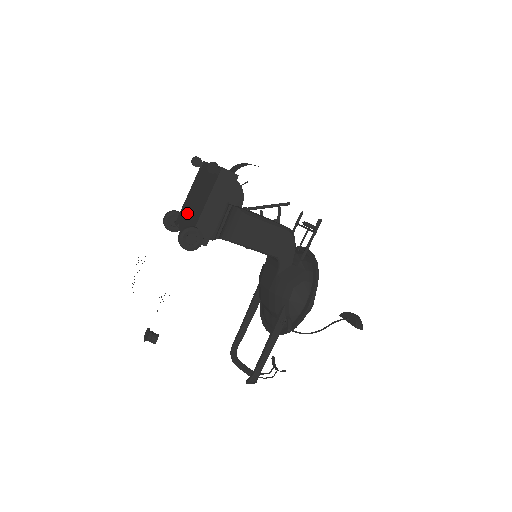
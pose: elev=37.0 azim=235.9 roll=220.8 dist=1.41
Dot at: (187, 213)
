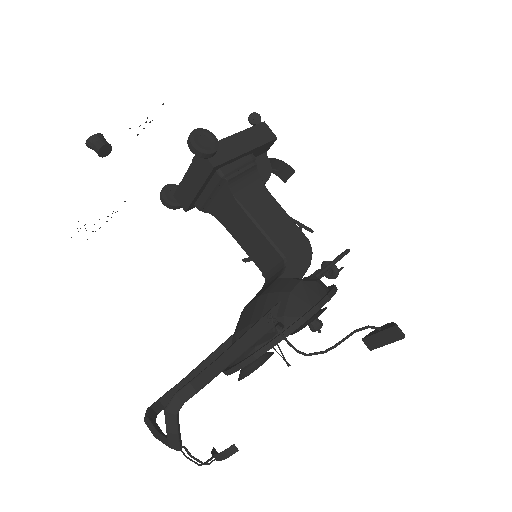
Dot at: occluded
